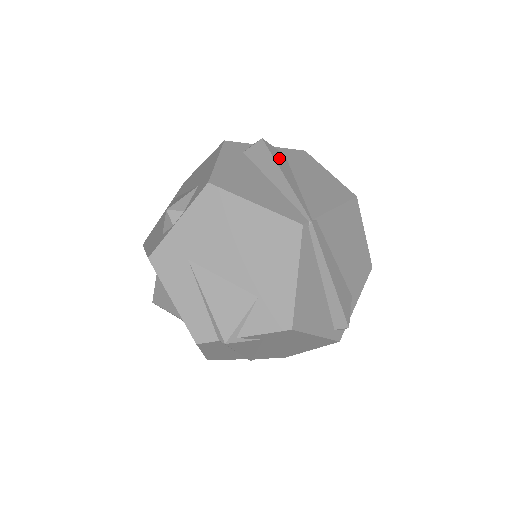
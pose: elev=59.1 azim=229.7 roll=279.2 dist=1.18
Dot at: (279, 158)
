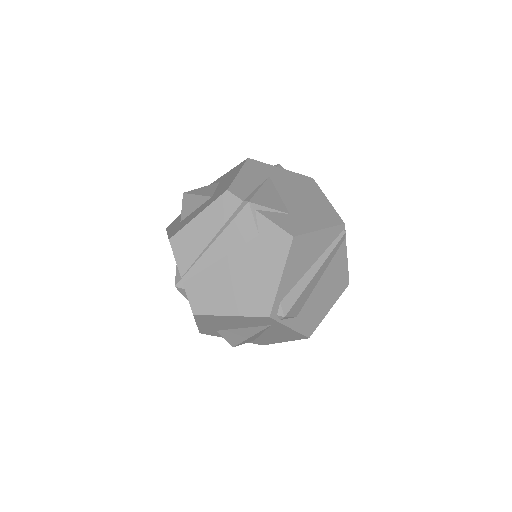
Dot at: occluded
